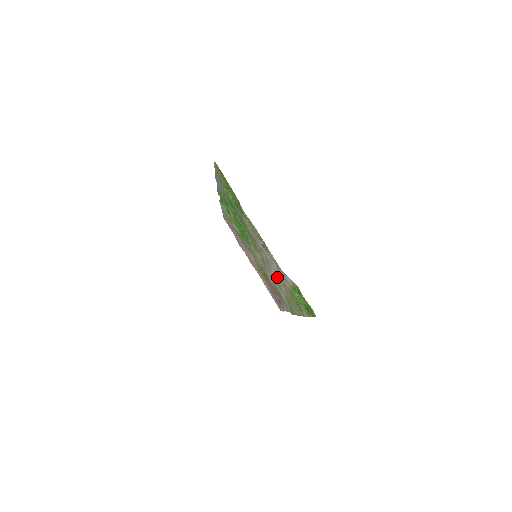
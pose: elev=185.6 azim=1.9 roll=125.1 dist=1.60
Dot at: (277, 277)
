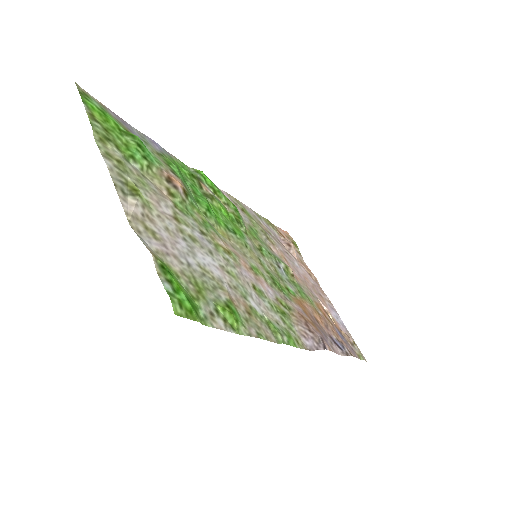
Dot at: (205, 264)
